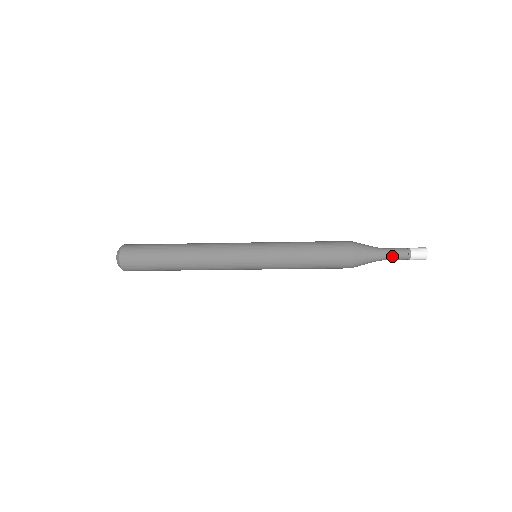
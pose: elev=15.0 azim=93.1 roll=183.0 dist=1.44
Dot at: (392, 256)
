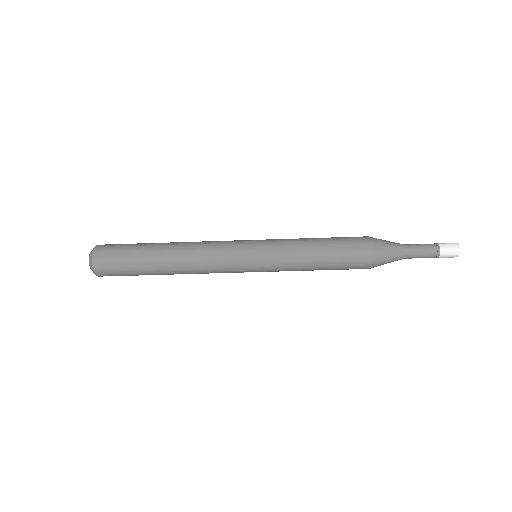
Dot at: (417, 246)
